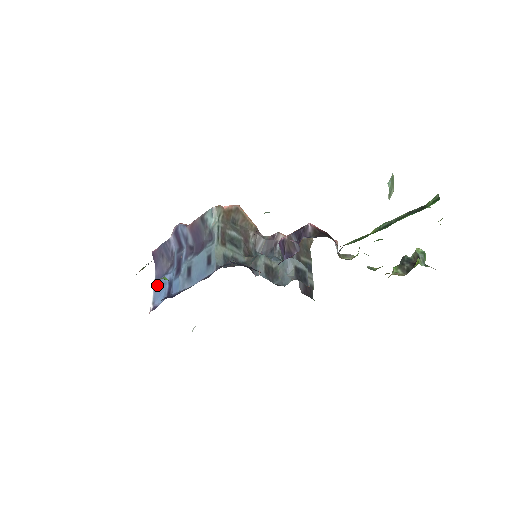
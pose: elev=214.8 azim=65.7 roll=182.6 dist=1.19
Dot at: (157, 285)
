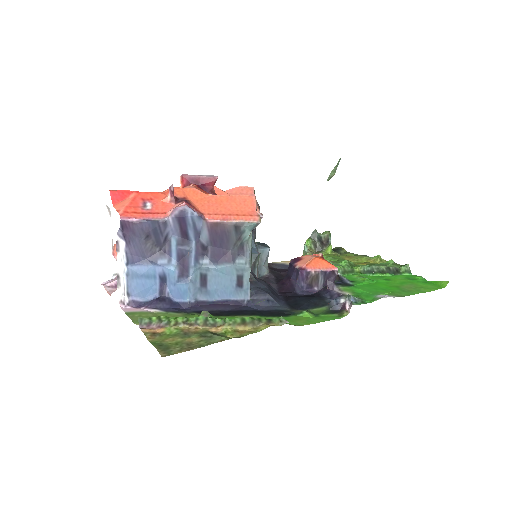
Dot at: (135, 272)
